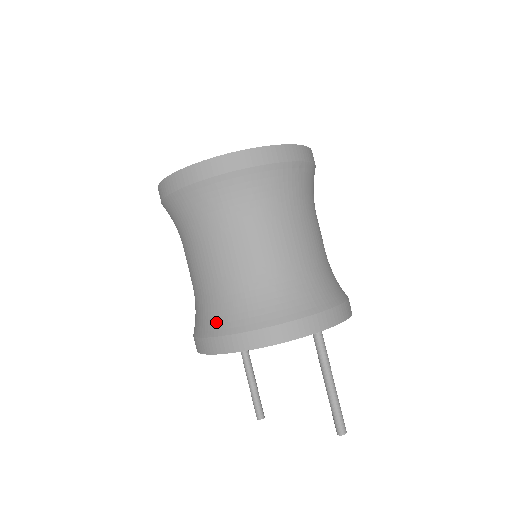
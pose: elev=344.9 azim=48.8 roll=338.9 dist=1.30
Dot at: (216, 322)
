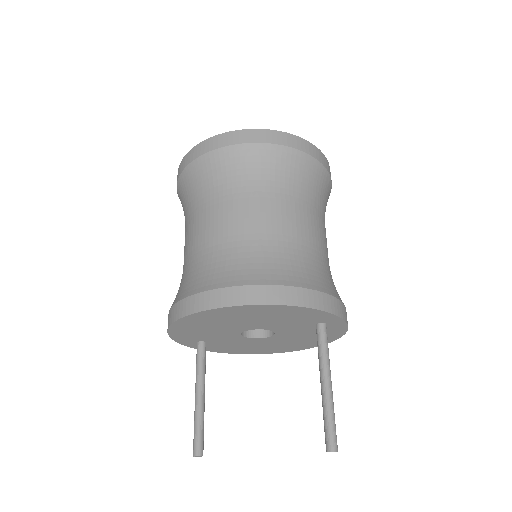
Dot at: (232, 274)
